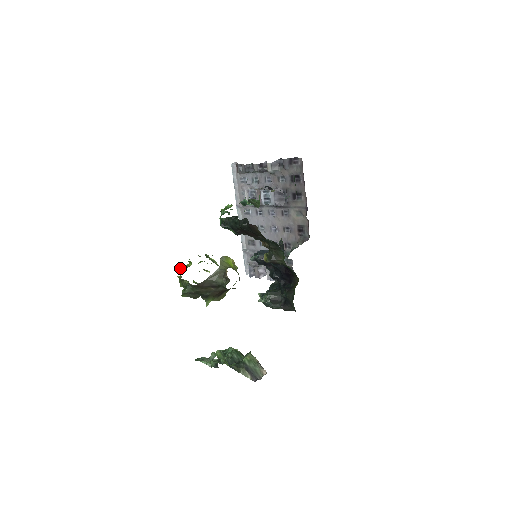
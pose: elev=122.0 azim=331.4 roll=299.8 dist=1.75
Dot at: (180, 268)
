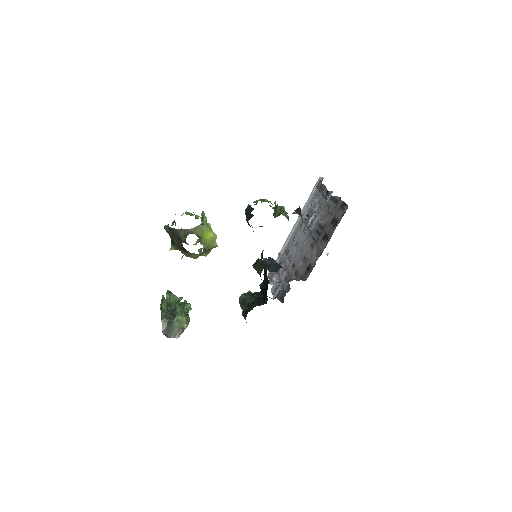
Dot at: (186, 212)
